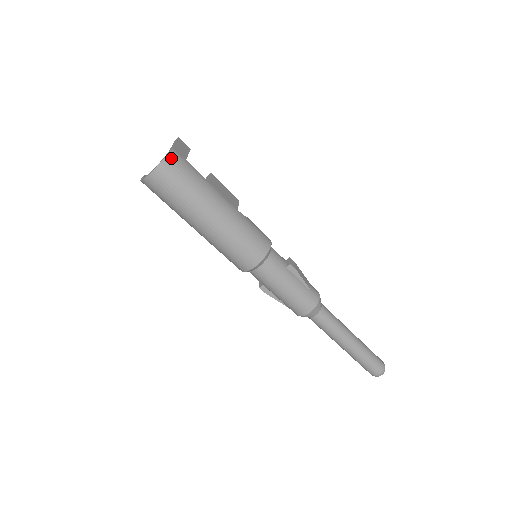
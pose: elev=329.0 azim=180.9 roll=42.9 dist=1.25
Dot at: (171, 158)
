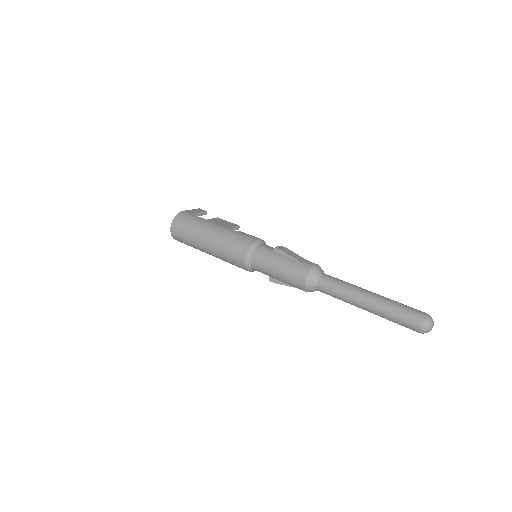
Dot at: (179, 215)
